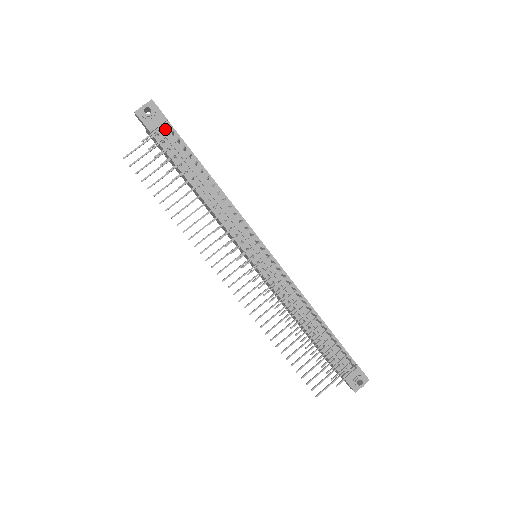
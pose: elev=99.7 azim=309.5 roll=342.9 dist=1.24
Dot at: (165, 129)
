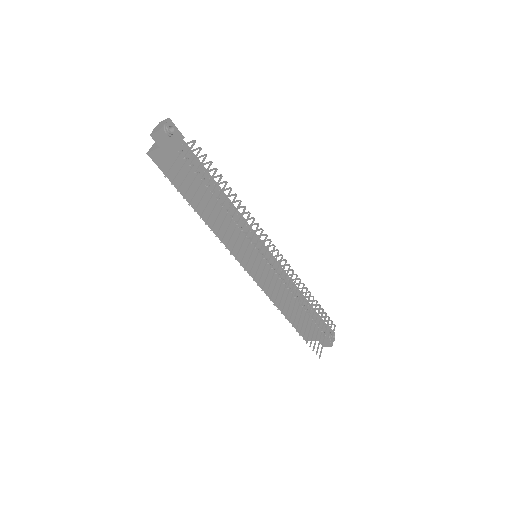
Dot at: (183, 147)
